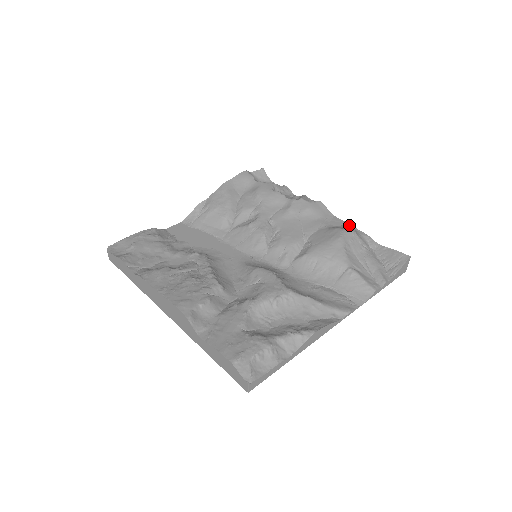
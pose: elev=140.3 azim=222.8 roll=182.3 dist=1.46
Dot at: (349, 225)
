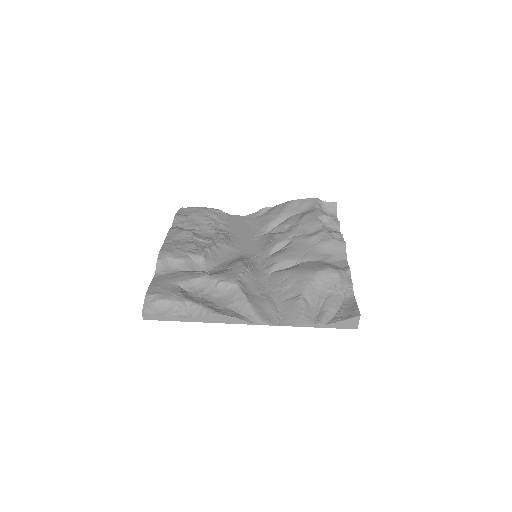
Dot at: (346, 270)
